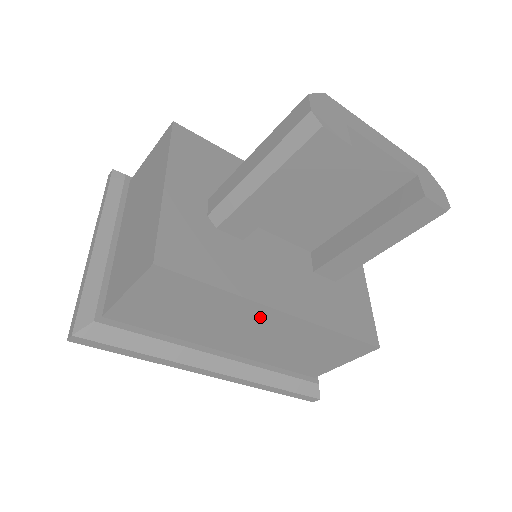
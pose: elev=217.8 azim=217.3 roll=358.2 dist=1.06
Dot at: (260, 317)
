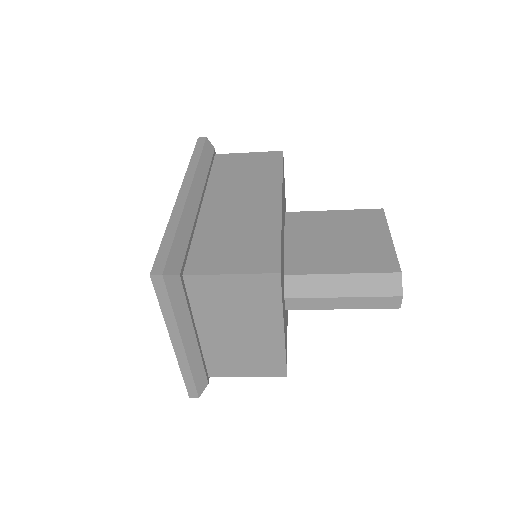
Dot at: occluded
